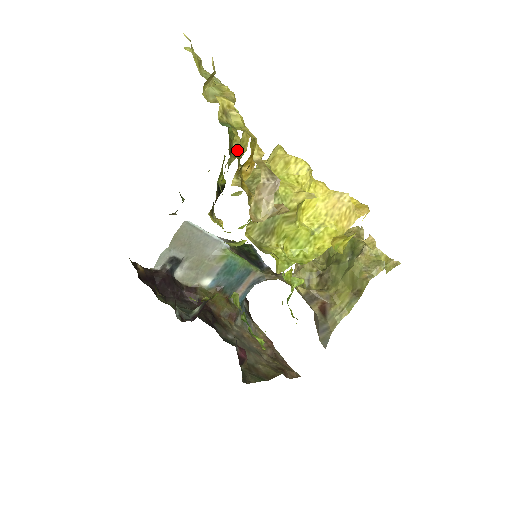
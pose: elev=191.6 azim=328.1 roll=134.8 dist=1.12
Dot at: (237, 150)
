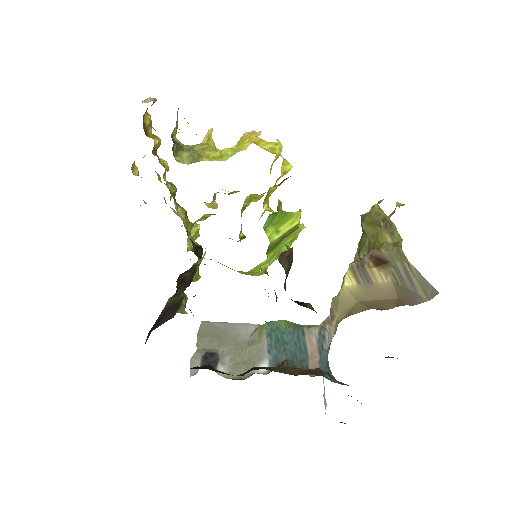
Dot at: (172, 185)
